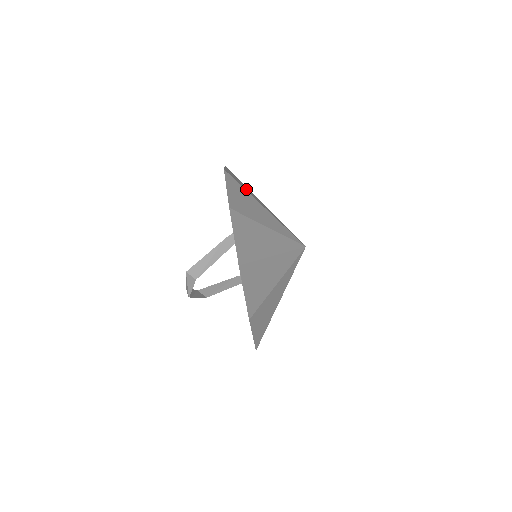
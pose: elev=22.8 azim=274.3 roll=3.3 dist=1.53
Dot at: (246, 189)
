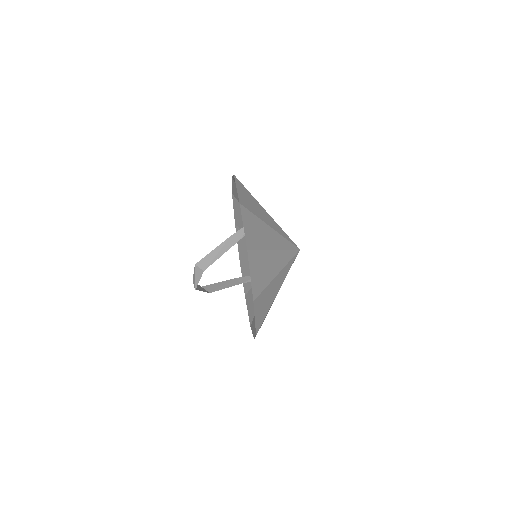
Dot at: occluded
